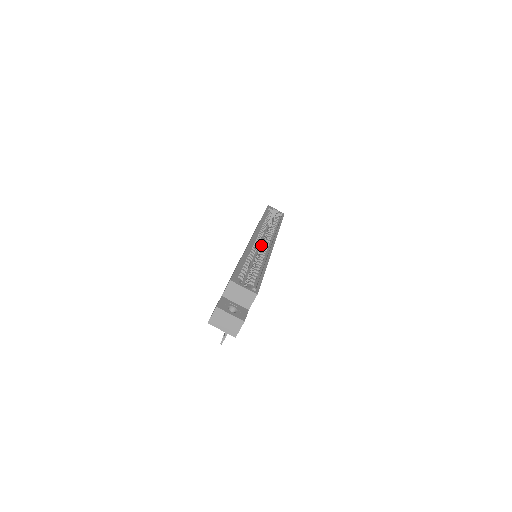
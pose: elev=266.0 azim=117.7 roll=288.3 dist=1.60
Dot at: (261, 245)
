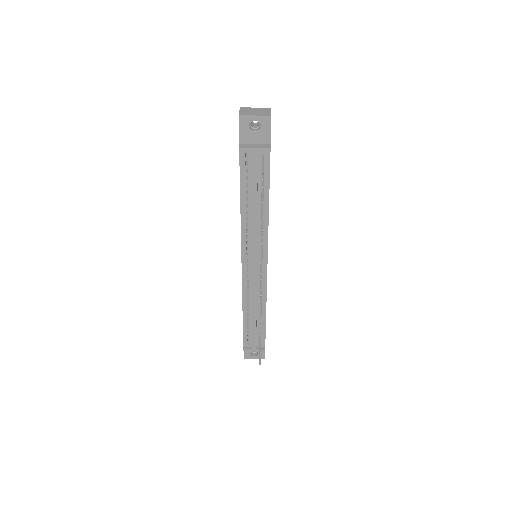
Dot at: occluded
